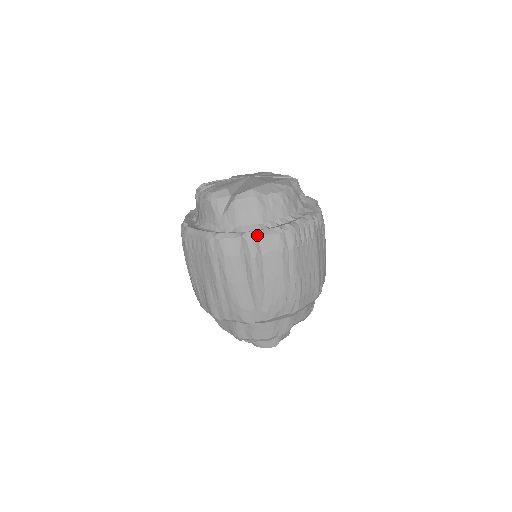
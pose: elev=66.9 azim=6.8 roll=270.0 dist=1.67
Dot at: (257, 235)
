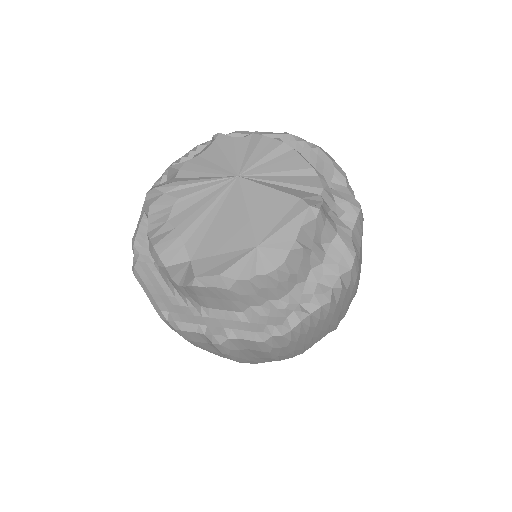
Dot at: (229, 338)
